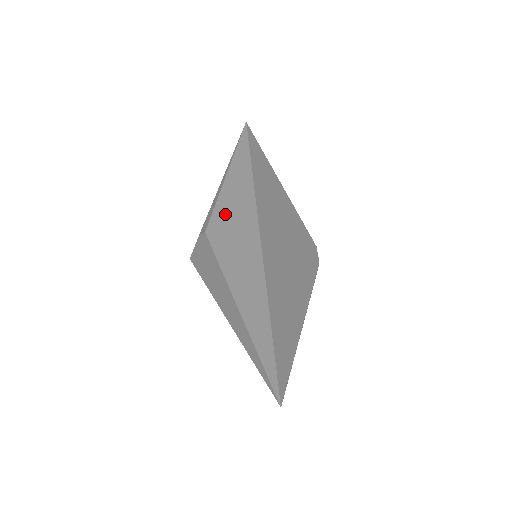
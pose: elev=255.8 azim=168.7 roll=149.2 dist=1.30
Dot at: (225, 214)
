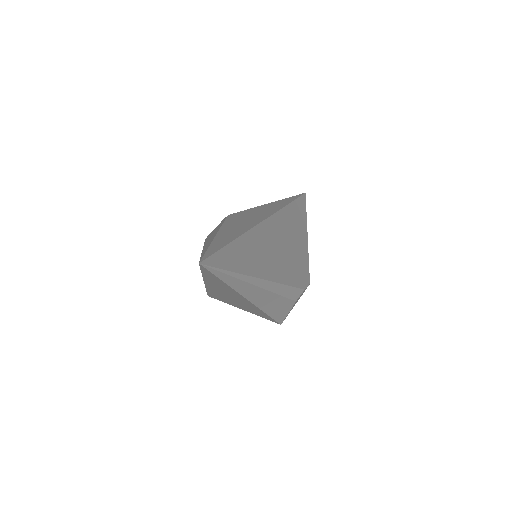
Dot at: (250, 212)
